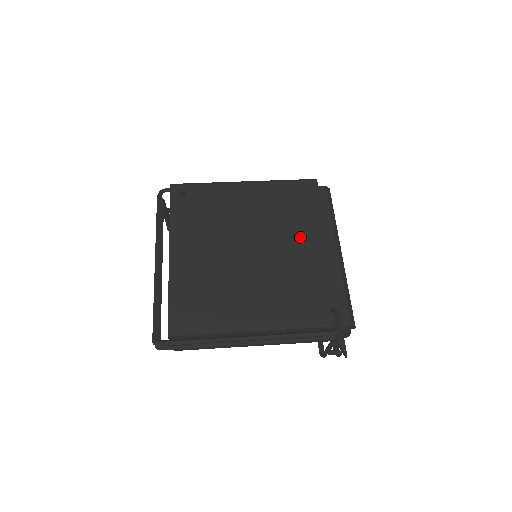
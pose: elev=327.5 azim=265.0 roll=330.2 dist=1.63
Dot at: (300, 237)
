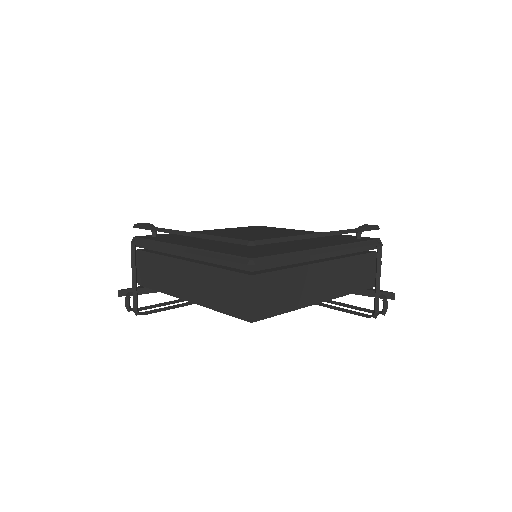
Dot at: occluded
